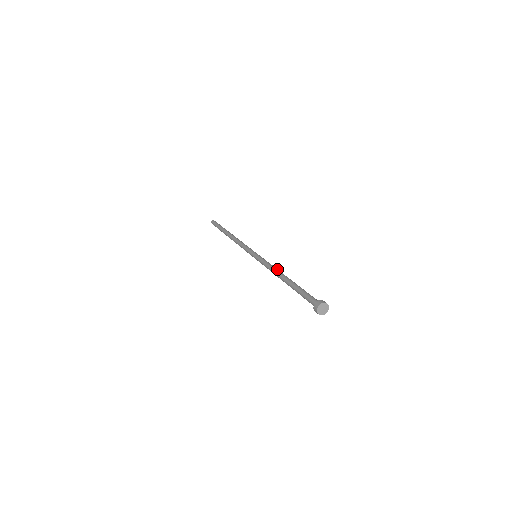
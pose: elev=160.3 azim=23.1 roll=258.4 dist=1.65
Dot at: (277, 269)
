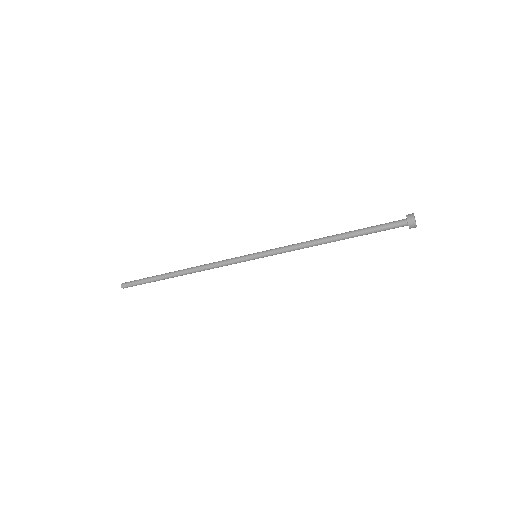
Dot at: (309, 241)
